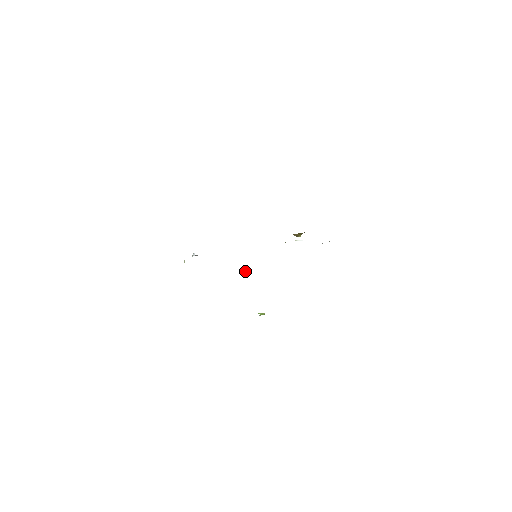
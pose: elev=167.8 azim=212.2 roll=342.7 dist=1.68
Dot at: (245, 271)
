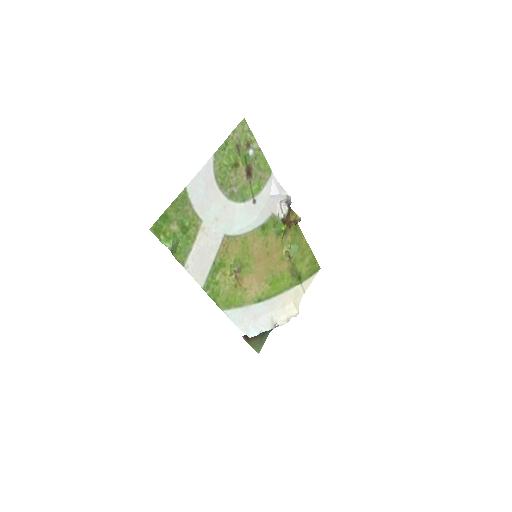
Dot at: (233, 265)
